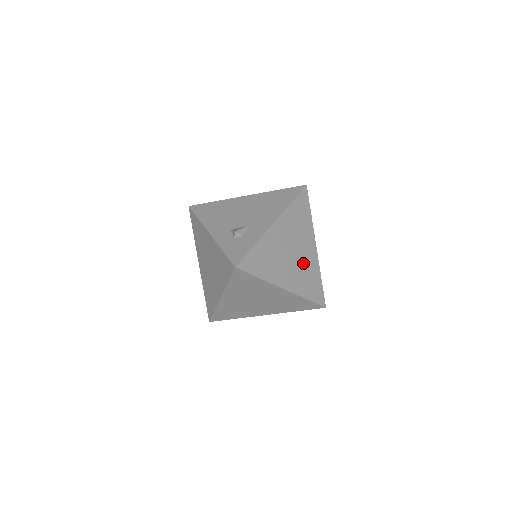
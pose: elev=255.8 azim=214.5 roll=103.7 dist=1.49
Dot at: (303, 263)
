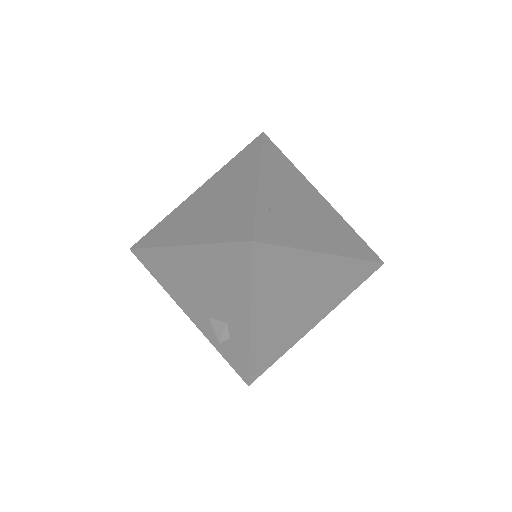
Dot at: (300, 221)
